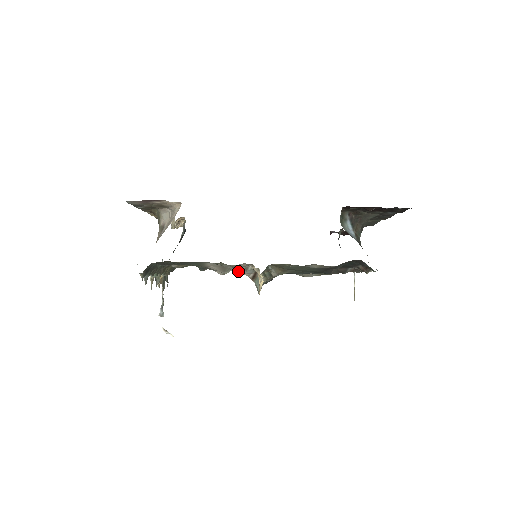
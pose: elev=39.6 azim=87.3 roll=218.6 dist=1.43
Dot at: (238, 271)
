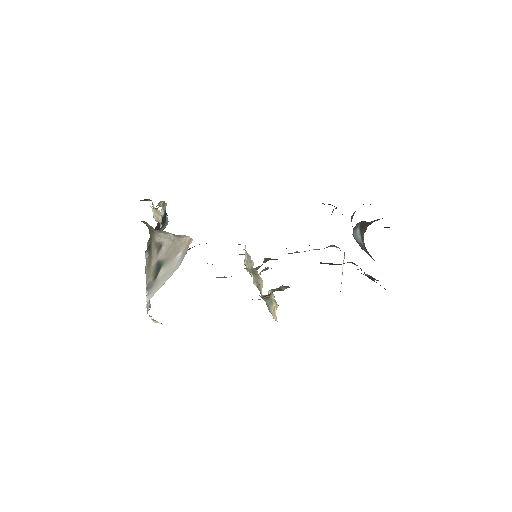
Dot at: occluded
